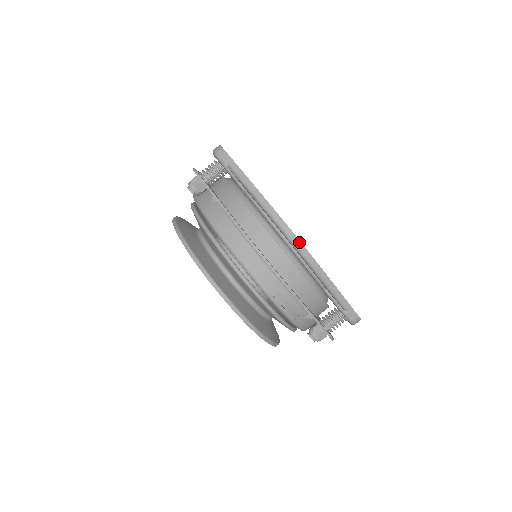
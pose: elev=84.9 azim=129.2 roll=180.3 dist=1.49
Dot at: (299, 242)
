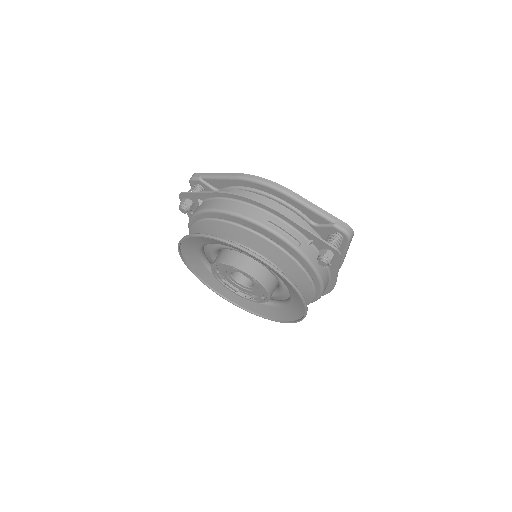
Dot at: (268, 180)
